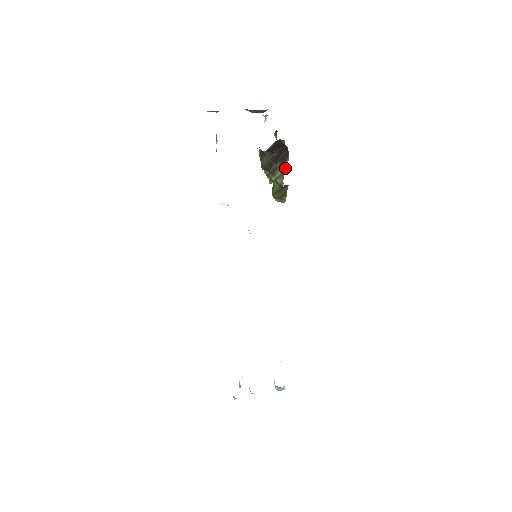
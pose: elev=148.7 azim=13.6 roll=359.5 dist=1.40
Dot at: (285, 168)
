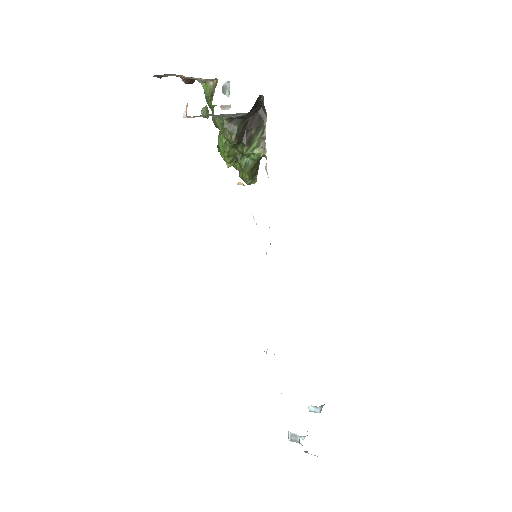
Dot at: (262, 133)
